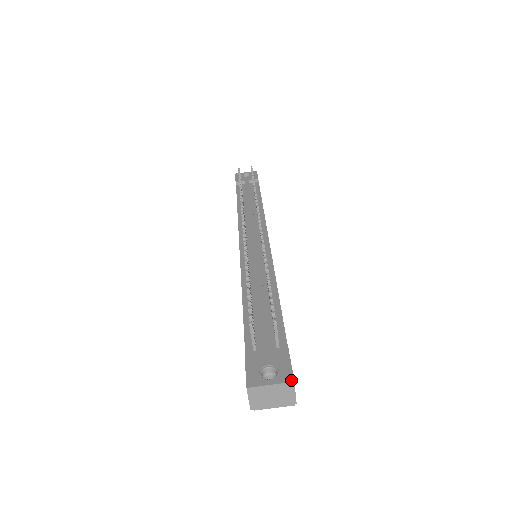
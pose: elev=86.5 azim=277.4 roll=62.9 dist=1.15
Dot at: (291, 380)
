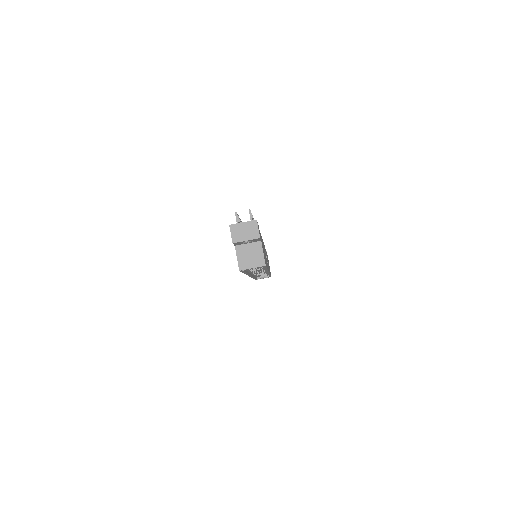
Dot at: (255, 220)
